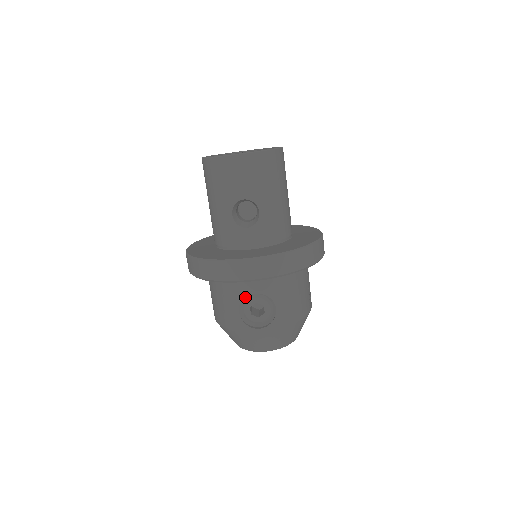
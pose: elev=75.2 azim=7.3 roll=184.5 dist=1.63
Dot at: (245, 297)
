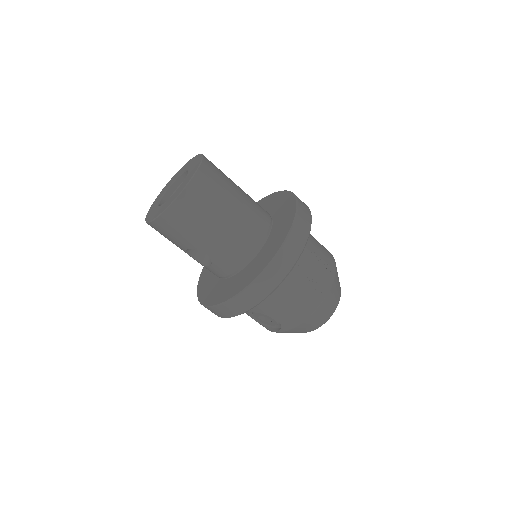
Dot at: occluded
